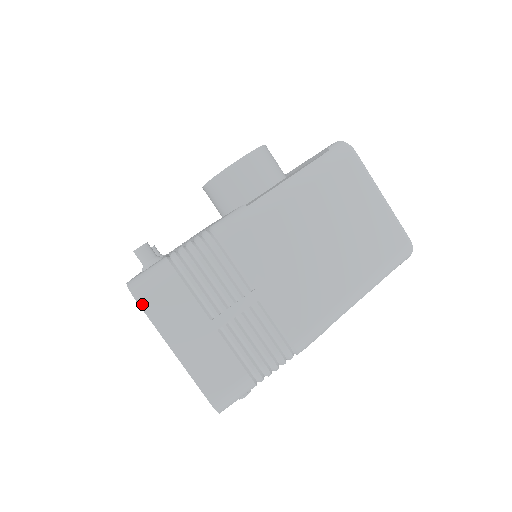
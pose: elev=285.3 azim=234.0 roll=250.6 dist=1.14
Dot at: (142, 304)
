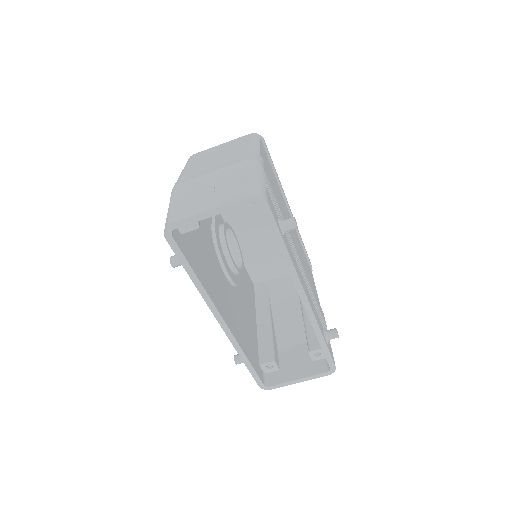
Dot at: (174, 222)
